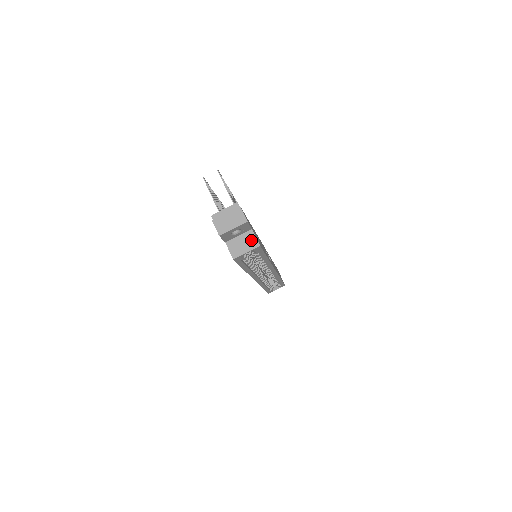
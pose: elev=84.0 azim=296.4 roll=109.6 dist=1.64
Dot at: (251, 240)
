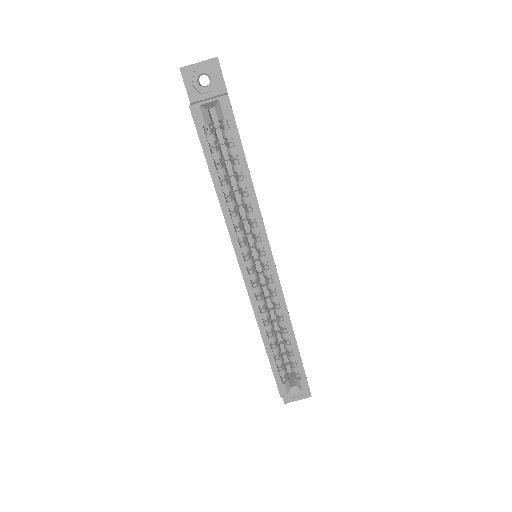
Dot at: (220, 95)
